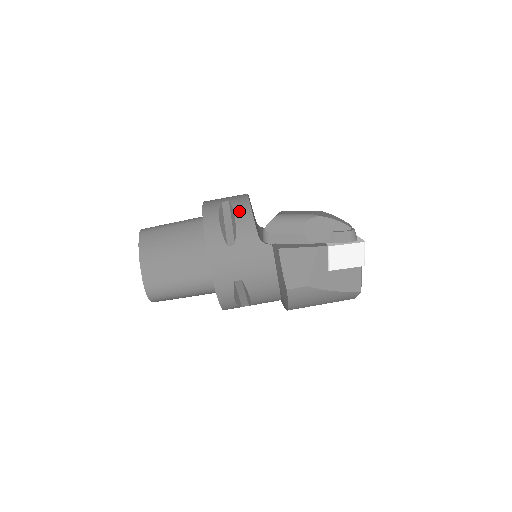
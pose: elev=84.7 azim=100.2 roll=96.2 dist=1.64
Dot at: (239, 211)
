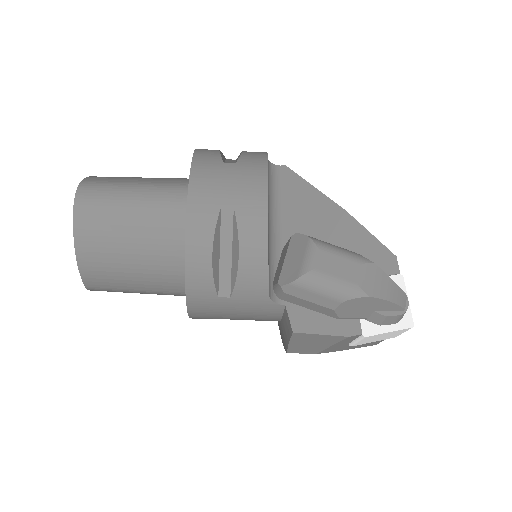
Dot at: (247, 247)
